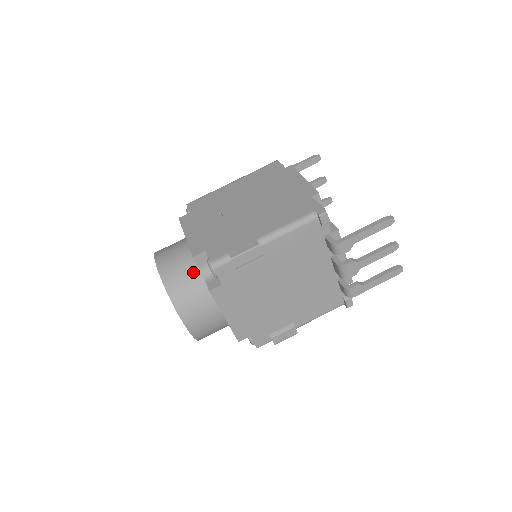
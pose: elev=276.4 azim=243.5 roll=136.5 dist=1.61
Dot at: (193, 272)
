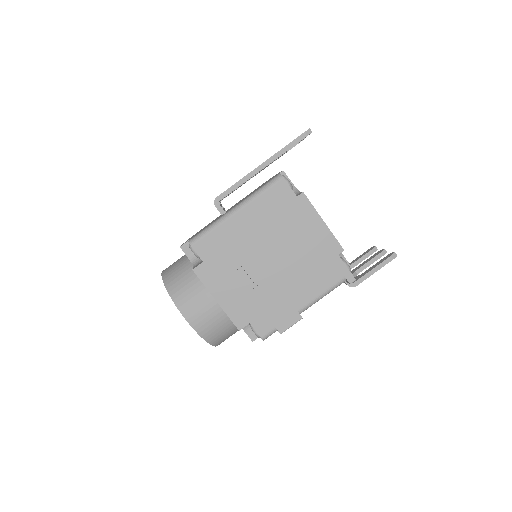
Dot at: (229, 324)
